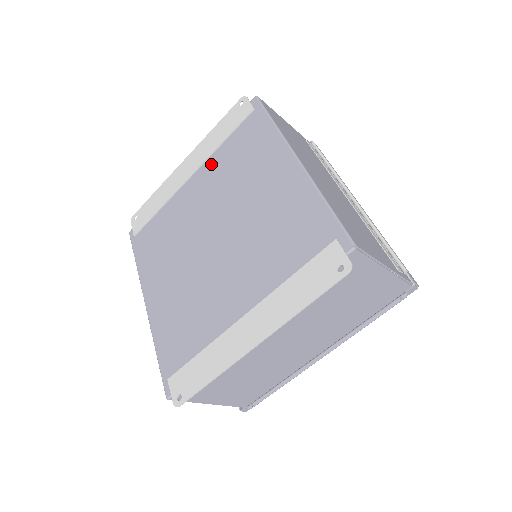
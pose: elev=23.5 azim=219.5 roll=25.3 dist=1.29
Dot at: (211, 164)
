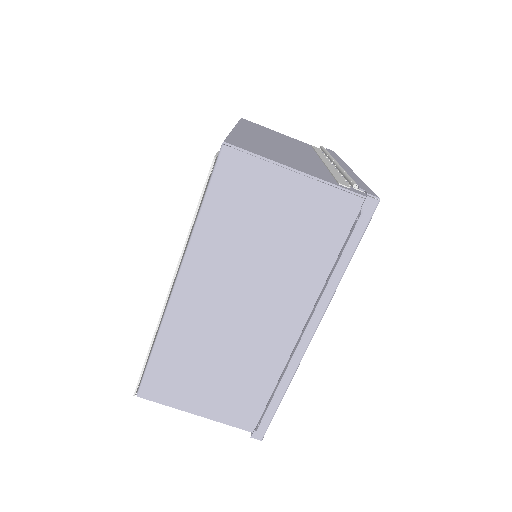
Dot at: occluded
